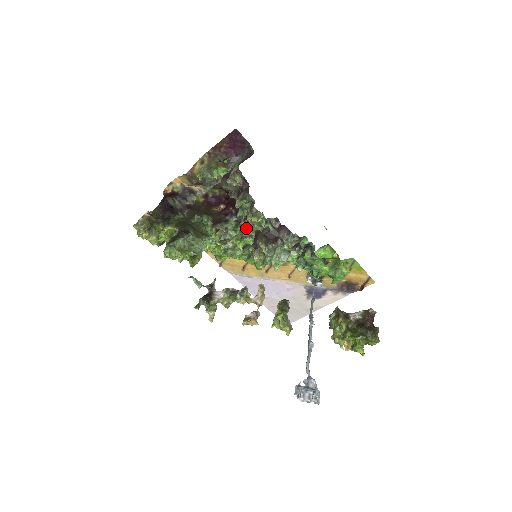
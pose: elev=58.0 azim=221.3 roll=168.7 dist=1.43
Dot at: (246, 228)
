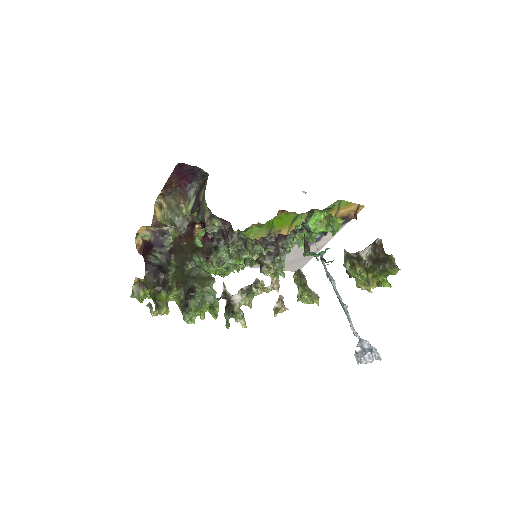
Dot at: (240, 248)
